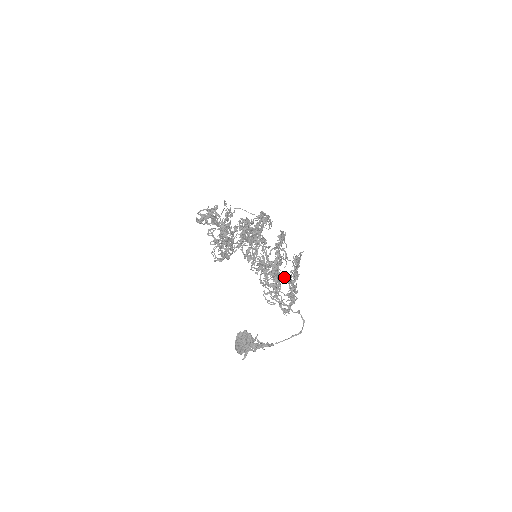
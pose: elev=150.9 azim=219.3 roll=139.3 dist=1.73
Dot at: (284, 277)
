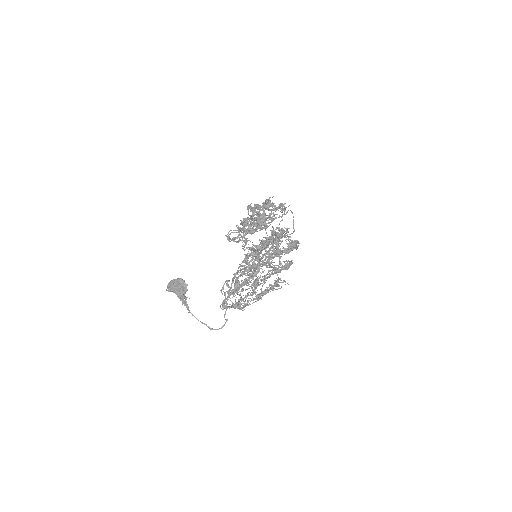
Dot at: occluded
